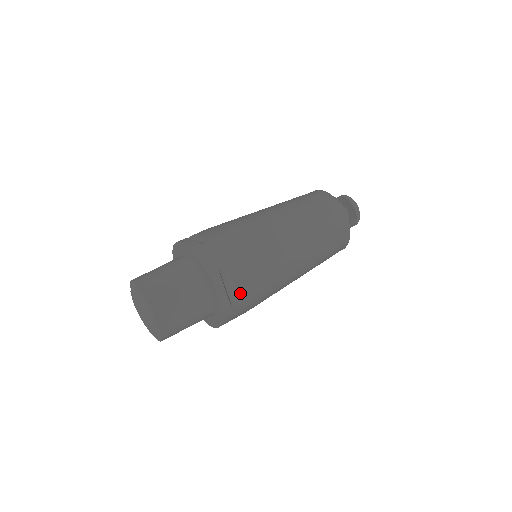
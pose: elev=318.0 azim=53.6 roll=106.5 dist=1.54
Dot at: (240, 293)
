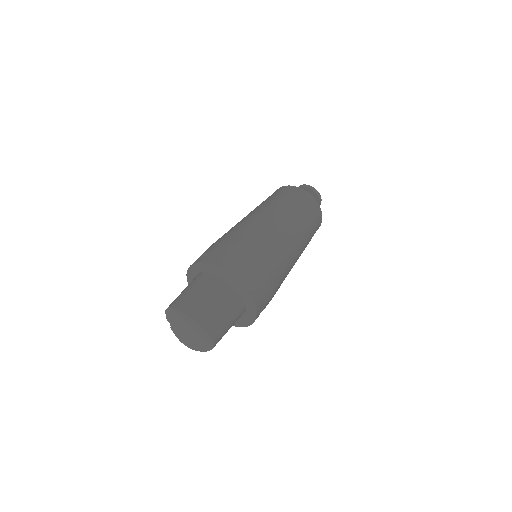
Dot at: (256, 274)
